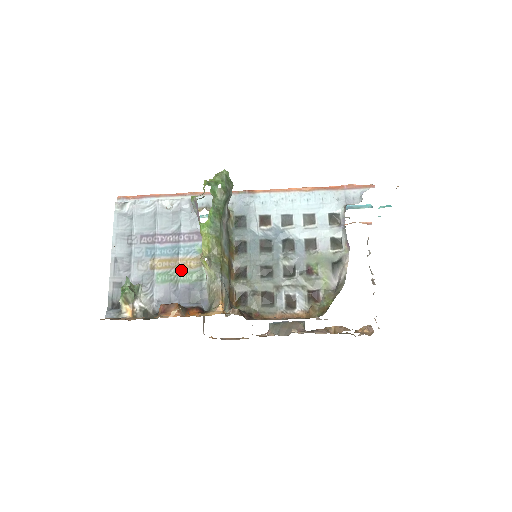
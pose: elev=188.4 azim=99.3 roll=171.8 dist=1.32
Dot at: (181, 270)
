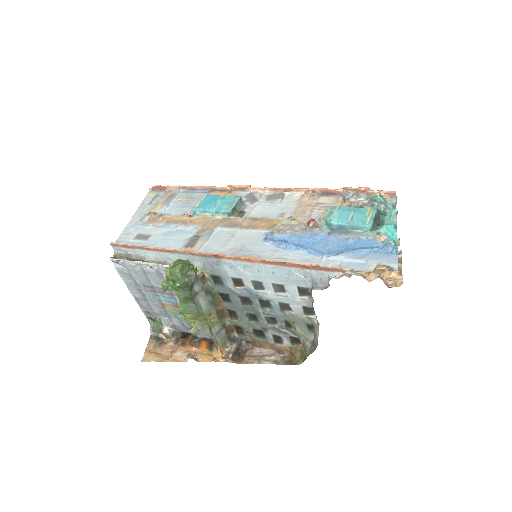
Dot at: occluded
